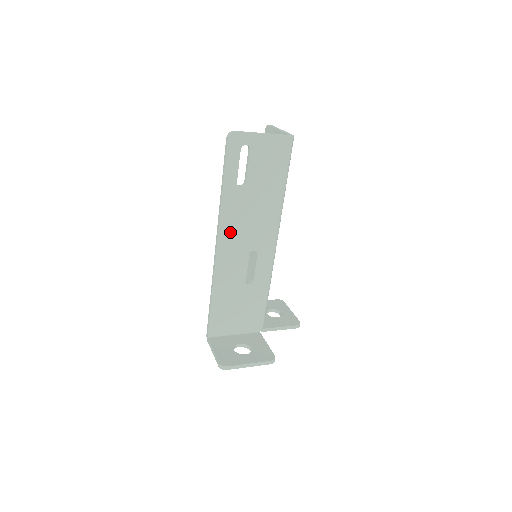
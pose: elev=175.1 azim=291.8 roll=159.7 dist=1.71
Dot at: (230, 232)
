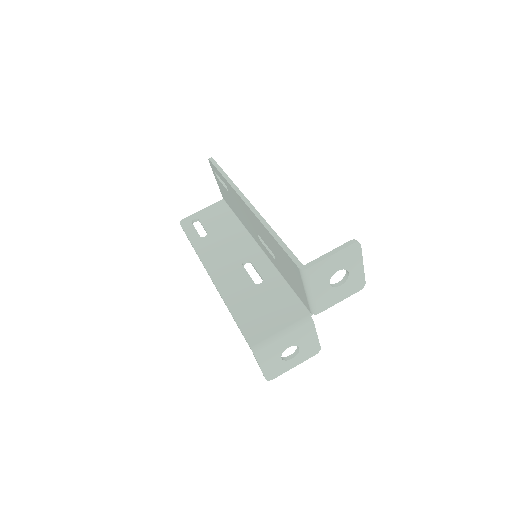
Dot at: occluded
